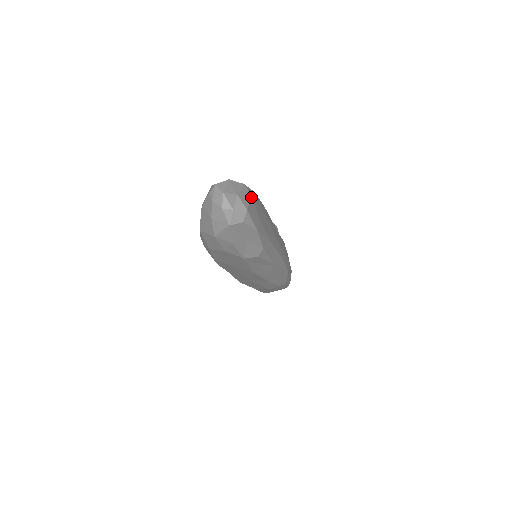
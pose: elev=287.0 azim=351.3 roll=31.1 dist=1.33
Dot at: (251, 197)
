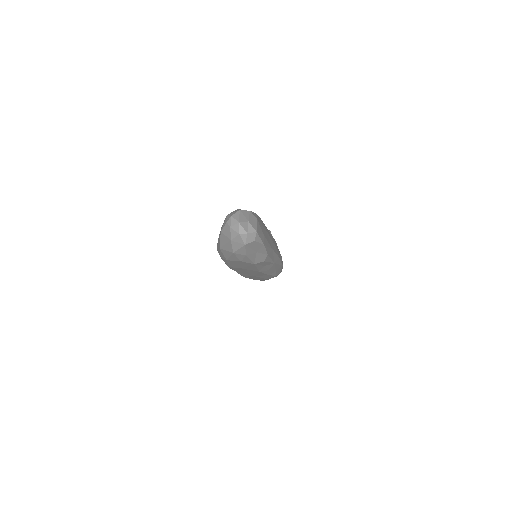
Dot at: (257, 220)
